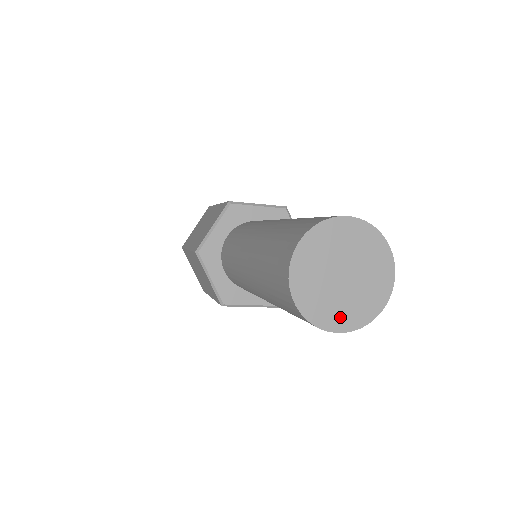
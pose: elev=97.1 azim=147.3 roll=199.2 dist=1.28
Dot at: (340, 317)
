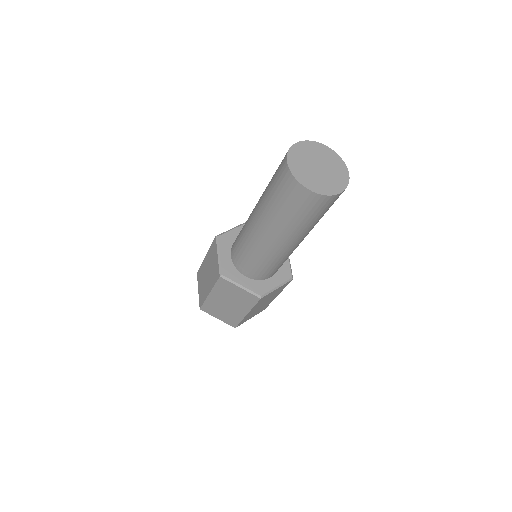
Dot at: (311, 183)
